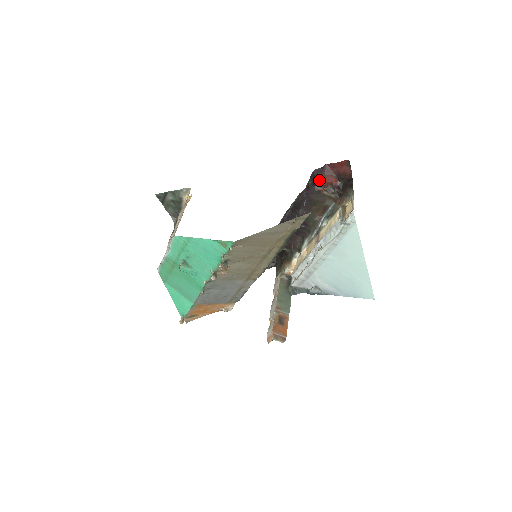
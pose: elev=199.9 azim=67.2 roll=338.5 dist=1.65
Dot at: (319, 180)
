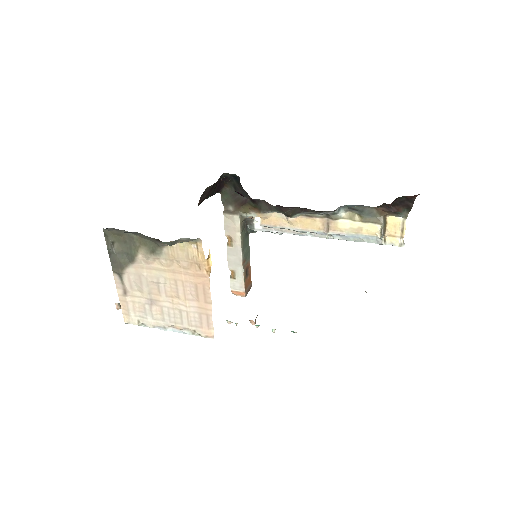
Dot at: occluded
